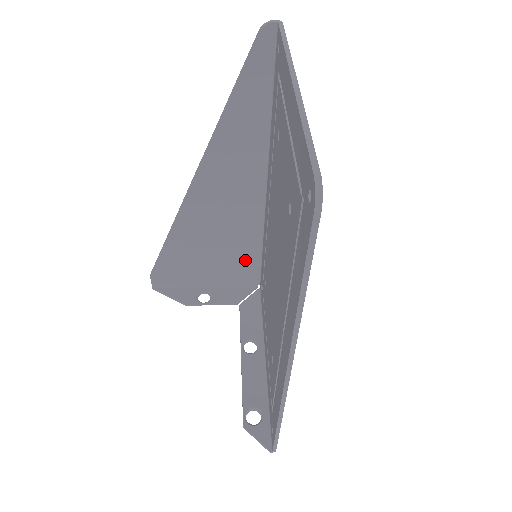
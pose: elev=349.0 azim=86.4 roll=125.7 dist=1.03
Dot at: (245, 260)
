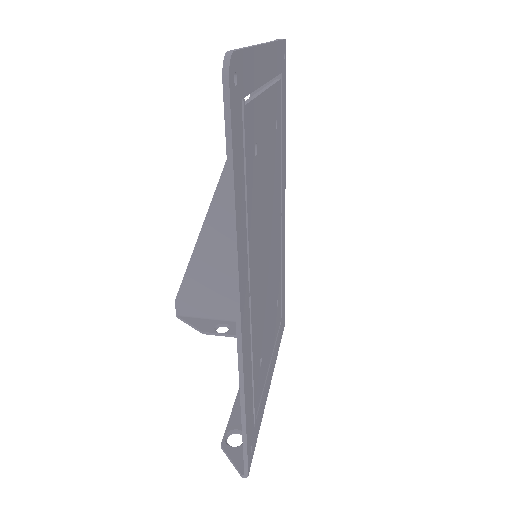
Dot at: occluded
